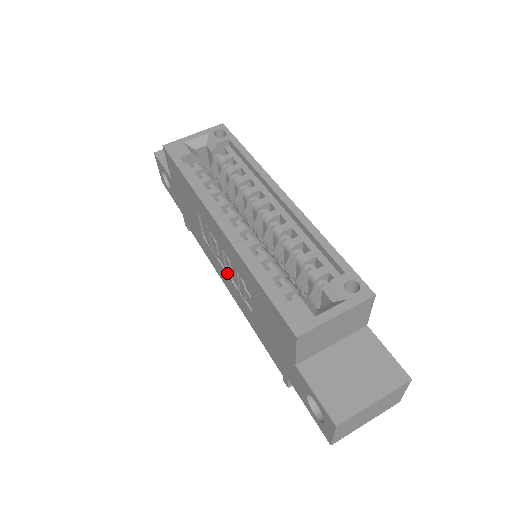
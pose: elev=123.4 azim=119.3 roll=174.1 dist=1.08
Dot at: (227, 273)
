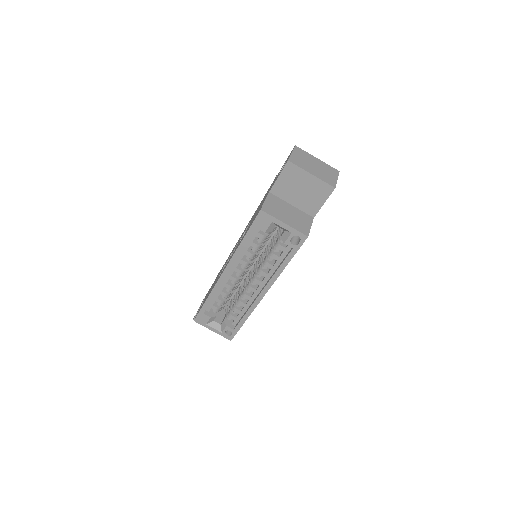
Dot at: occluded
